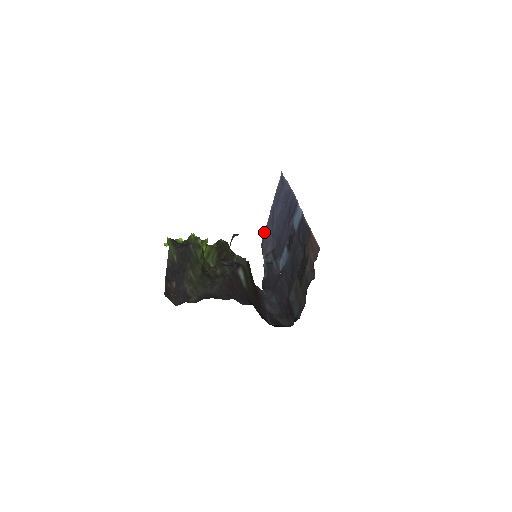
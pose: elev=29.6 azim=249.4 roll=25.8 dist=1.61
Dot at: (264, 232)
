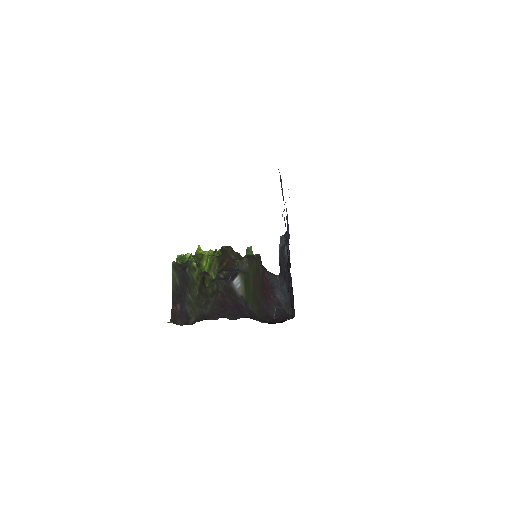
Dot at: occluded
